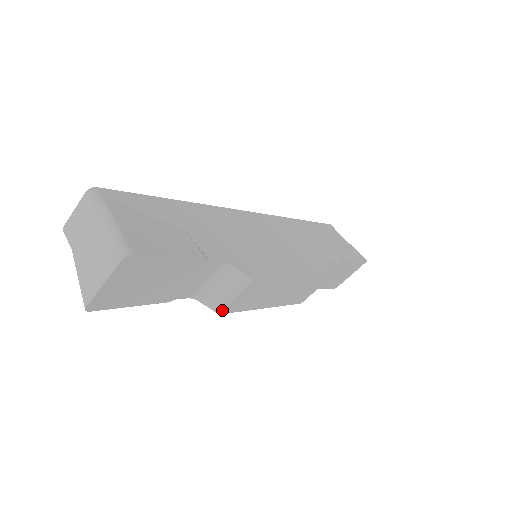
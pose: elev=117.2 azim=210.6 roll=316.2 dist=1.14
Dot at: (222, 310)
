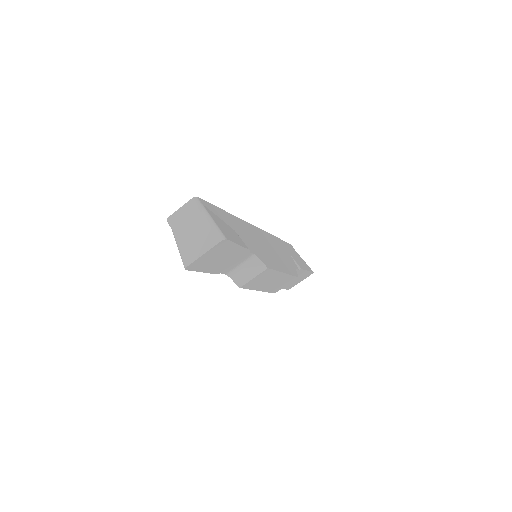
Dot at: (243, 285)
